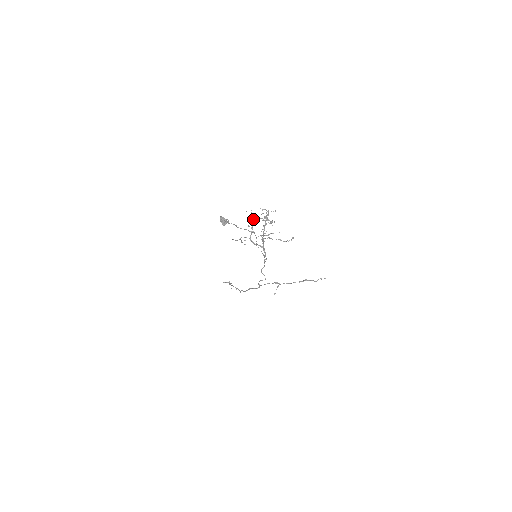
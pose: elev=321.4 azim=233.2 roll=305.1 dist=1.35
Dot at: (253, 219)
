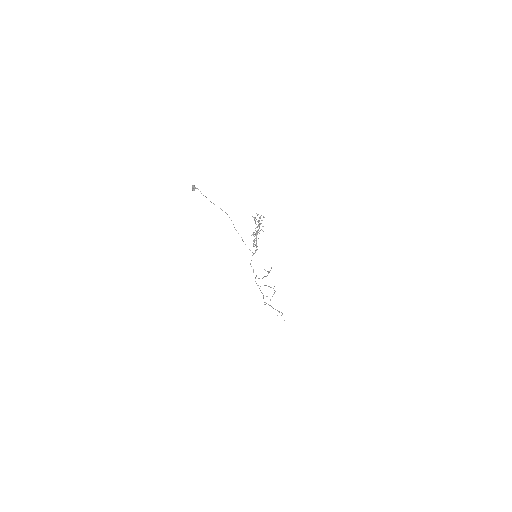
Dot at: occluded
